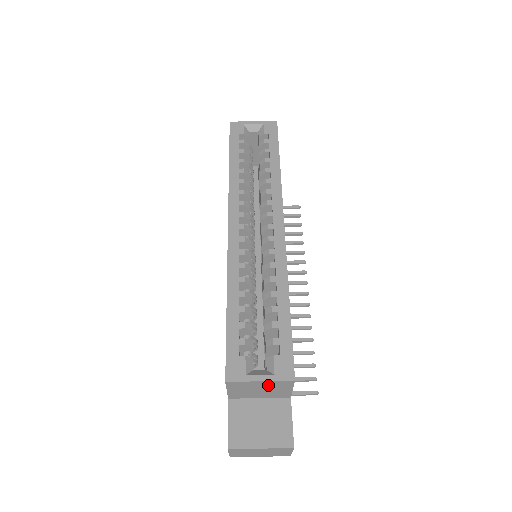
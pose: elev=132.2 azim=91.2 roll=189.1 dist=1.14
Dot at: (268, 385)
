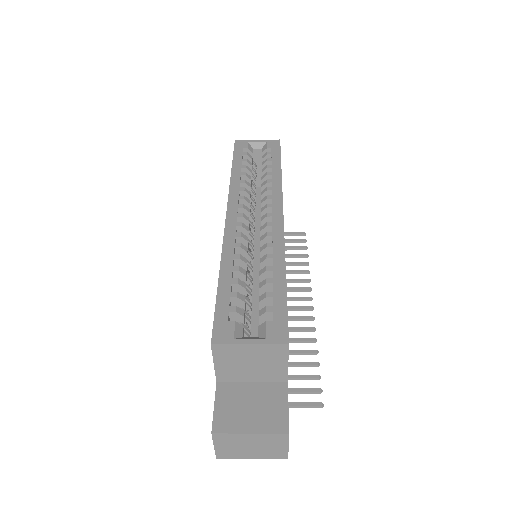
Dot at: (259, 354)
